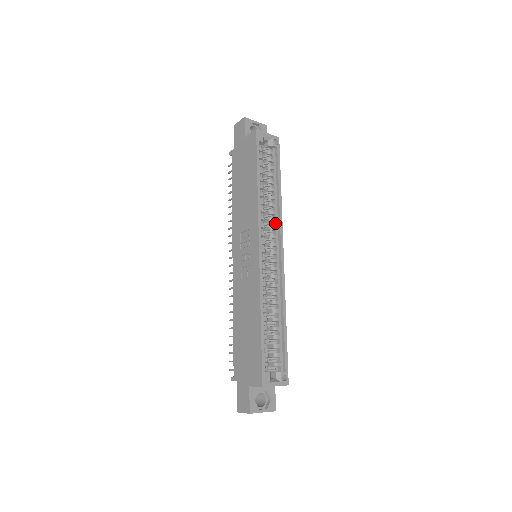
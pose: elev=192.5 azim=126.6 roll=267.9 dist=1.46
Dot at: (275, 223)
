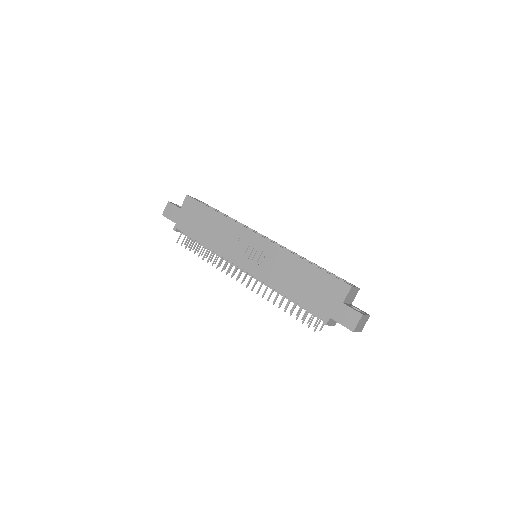
Dot at: occluded
